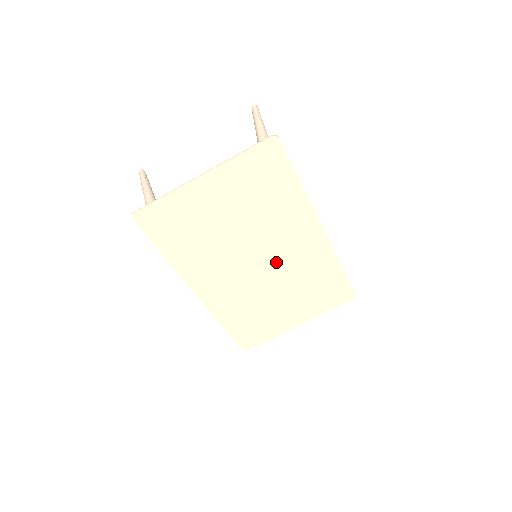
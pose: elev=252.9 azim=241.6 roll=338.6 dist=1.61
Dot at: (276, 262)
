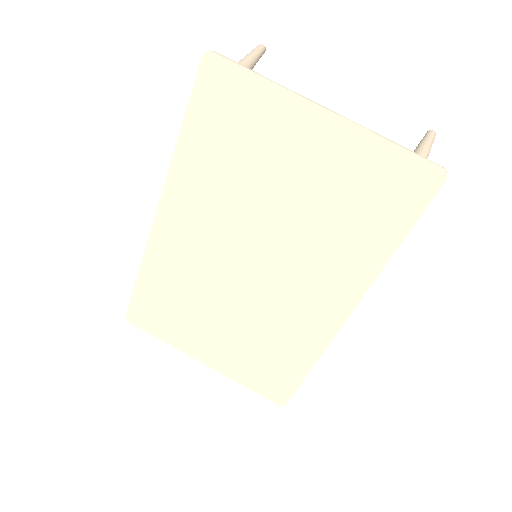
Dot at: (266, 286)
